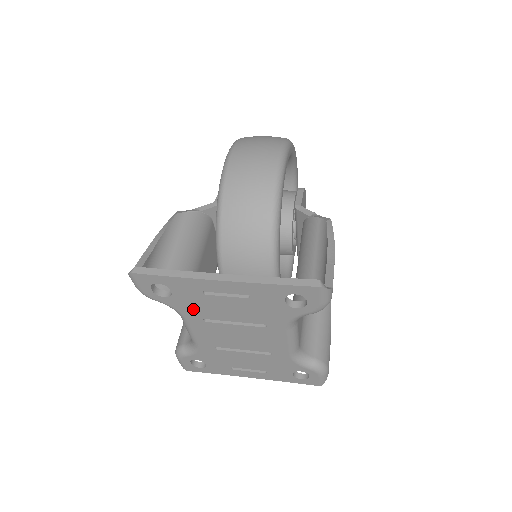
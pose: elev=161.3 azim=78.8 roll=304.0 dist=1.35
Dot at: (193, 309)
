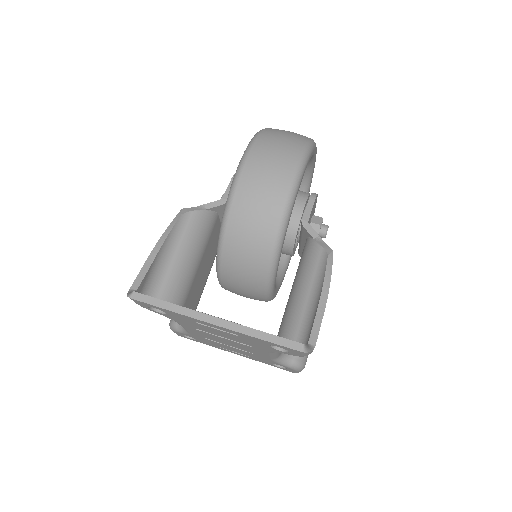
Dot at: (186, 323)
